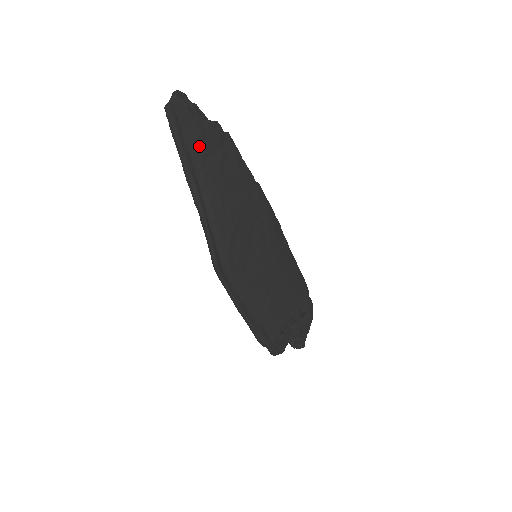
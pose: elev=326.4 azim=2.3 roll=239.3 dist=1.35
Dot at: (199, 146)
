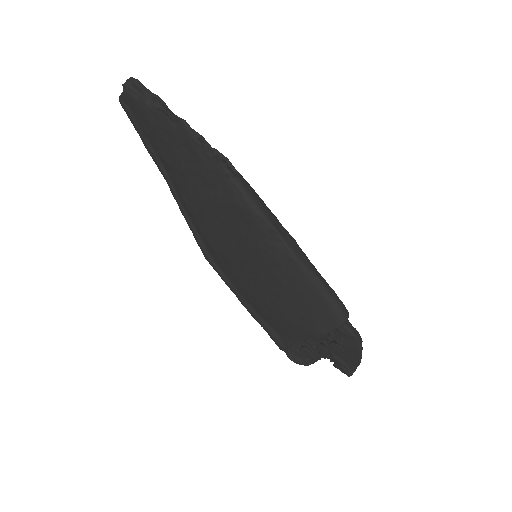
Dot at: (155, 137)
